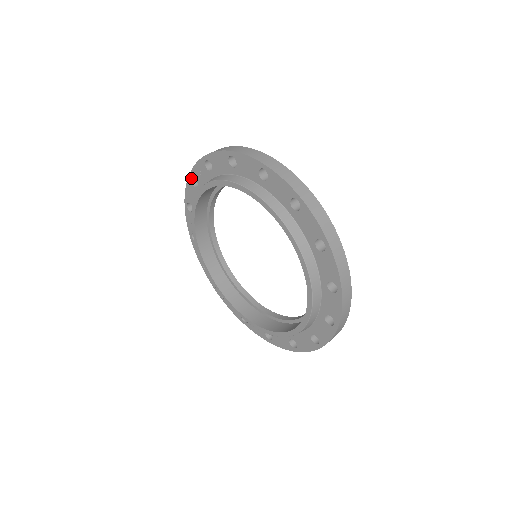
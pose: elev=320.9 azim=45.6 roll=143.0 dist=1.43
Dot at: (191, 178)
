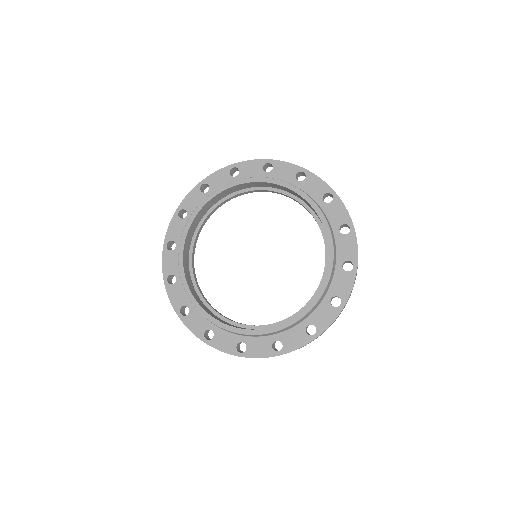
Dot at: (202, 184)
